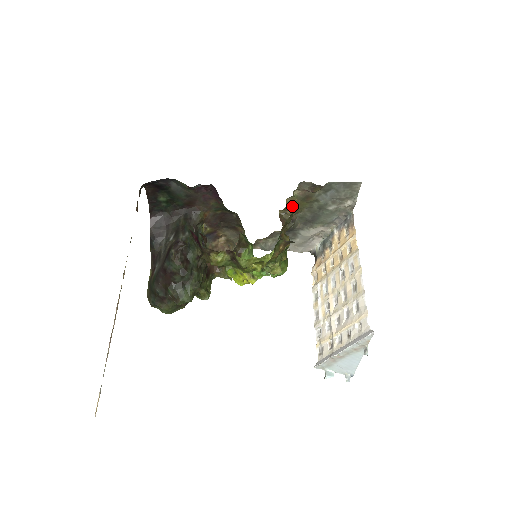
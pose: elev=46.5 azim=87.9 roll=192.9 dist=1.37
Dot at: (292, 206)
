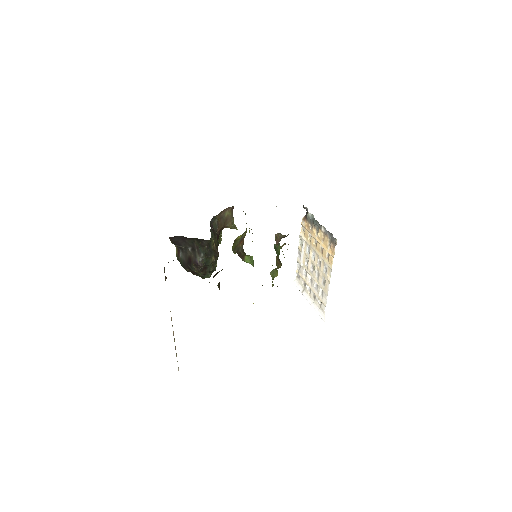
Dot at: occluded
